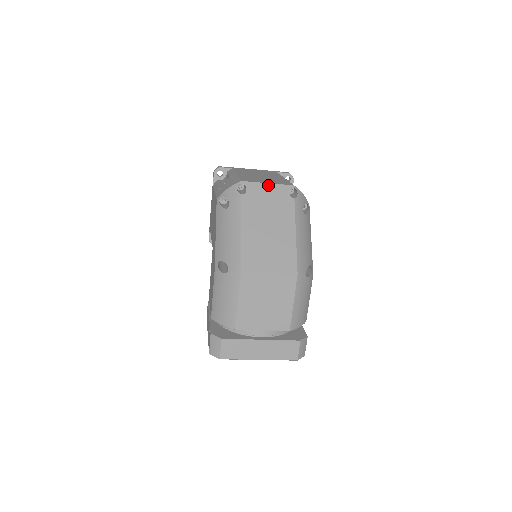
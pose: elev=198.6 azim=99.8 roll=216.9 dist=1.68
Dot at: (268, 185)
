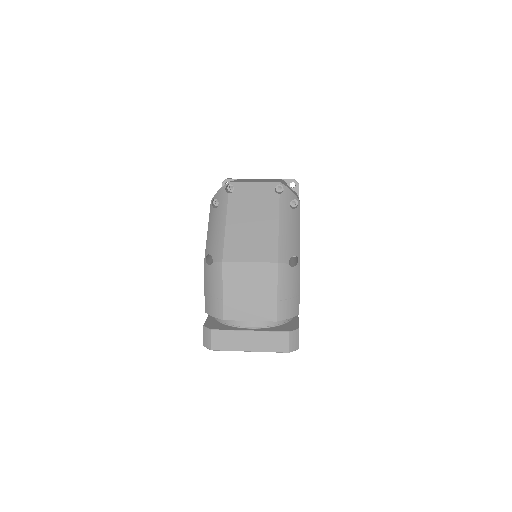
Dot at: (255, 184)
